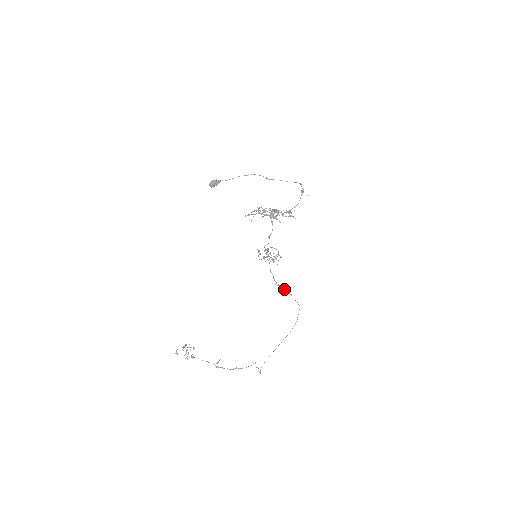
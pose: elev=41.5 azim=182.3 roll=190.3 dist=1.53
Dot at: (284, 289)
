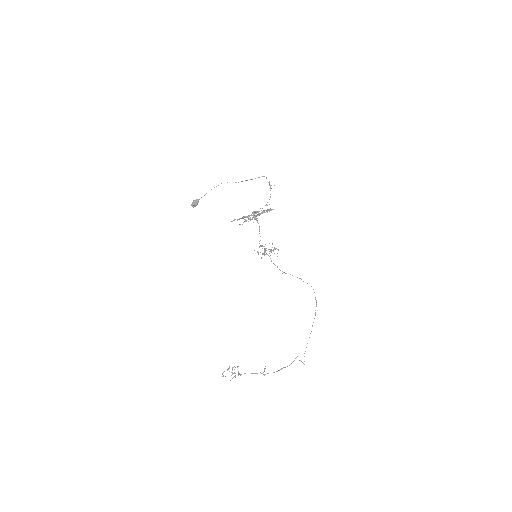
Dot at: occluded
